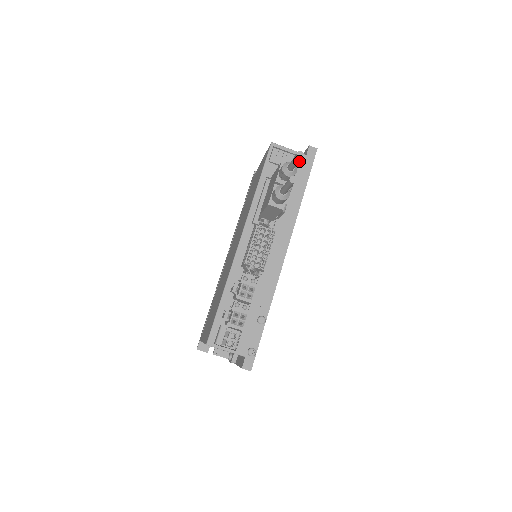
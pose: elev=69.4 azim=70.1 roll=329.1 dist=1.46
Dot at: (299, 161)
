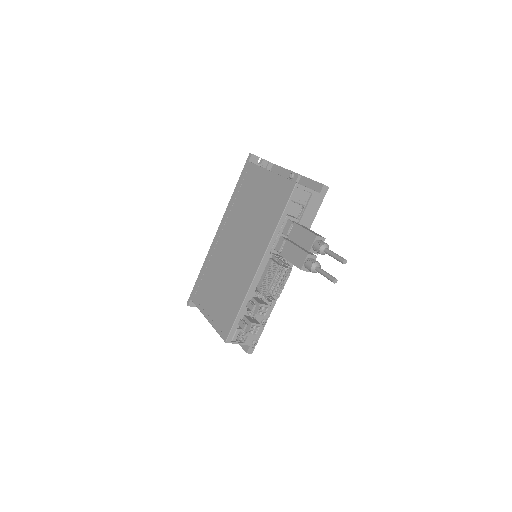
Dot at: occluded
